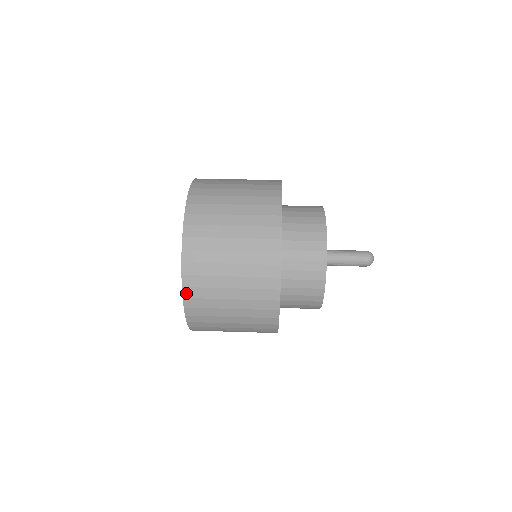
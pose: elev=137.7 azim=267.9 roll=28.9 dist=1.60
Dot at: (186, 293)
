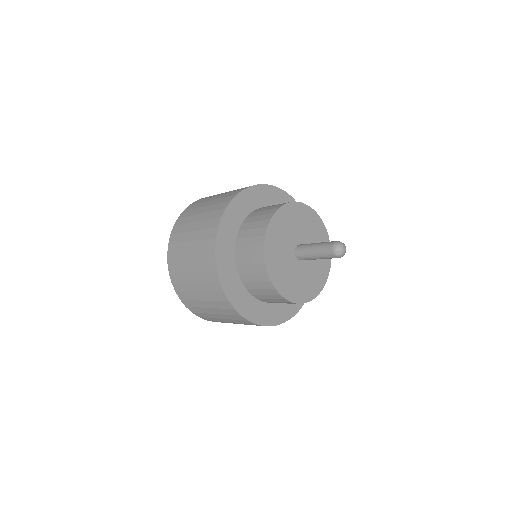
Dot at: (175, 288)
